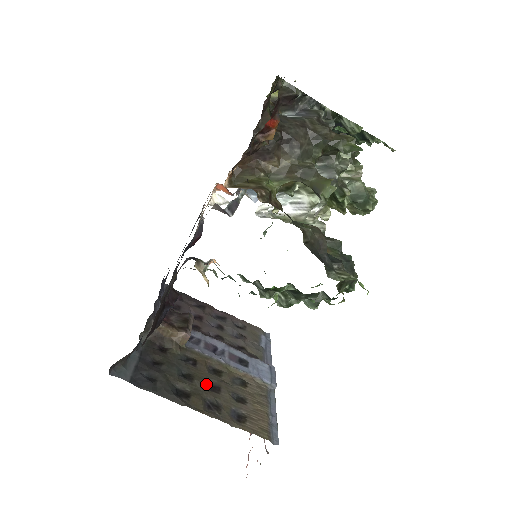
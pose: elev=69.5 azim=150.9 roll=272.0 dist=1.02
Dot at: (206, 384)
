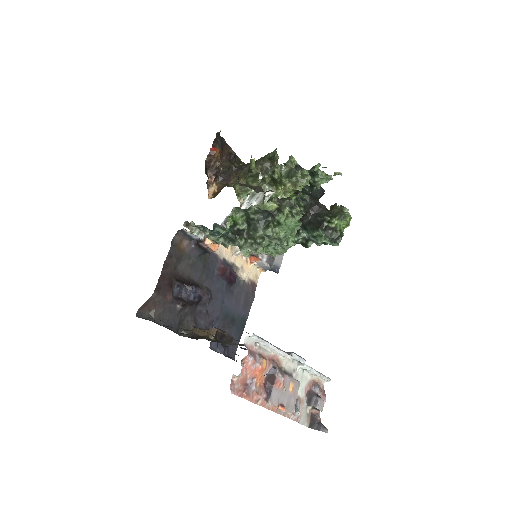
Dot at: (214, 336)
